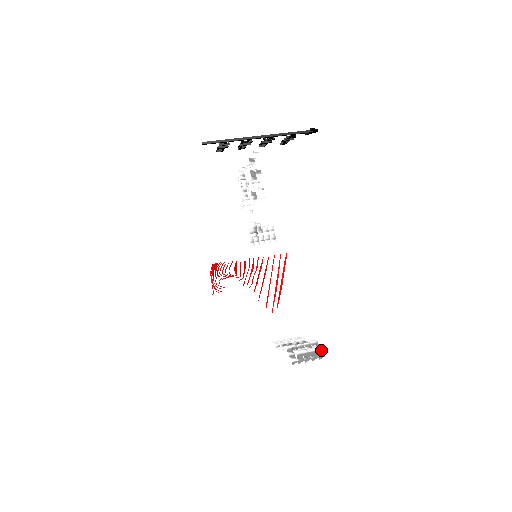
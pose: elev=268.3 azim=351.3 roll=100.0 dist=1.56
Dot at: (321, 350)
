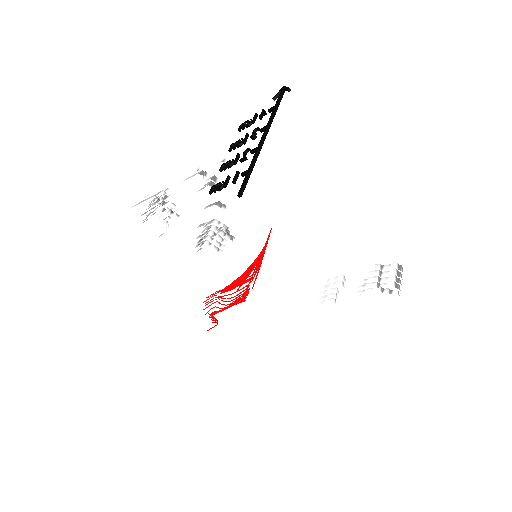
Dot at: (398, 266)
